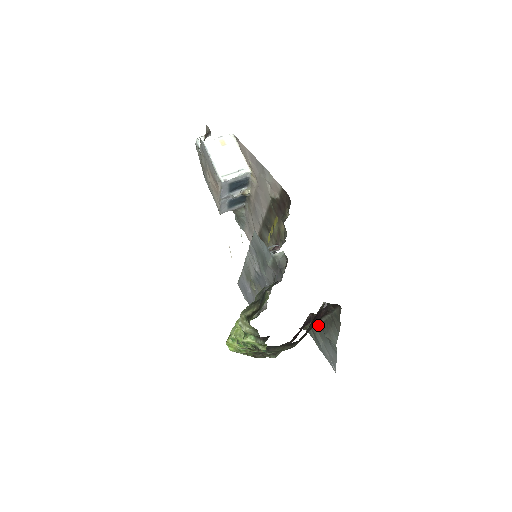
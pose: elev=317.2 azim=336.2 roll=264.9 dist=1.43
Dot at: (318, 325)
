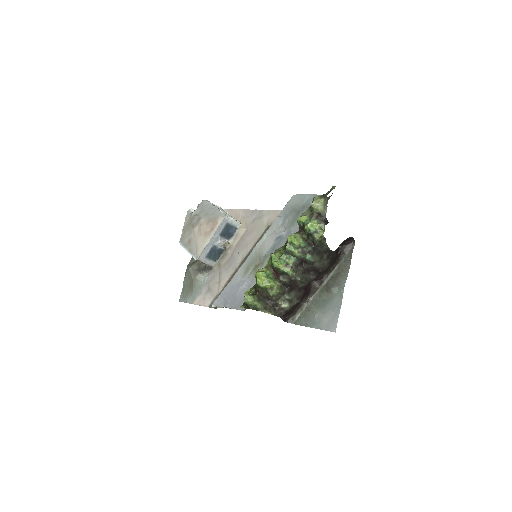
Dot at: (316, 296)
